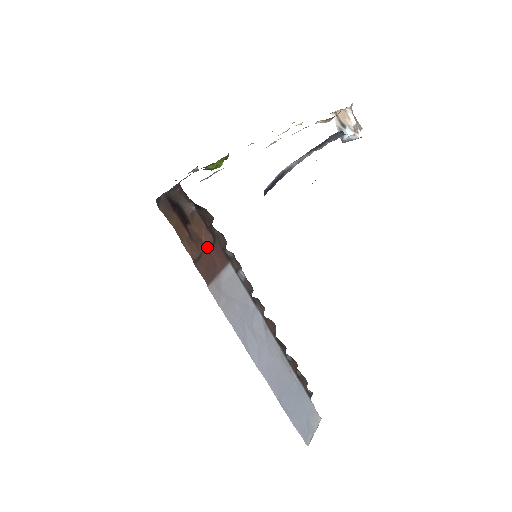
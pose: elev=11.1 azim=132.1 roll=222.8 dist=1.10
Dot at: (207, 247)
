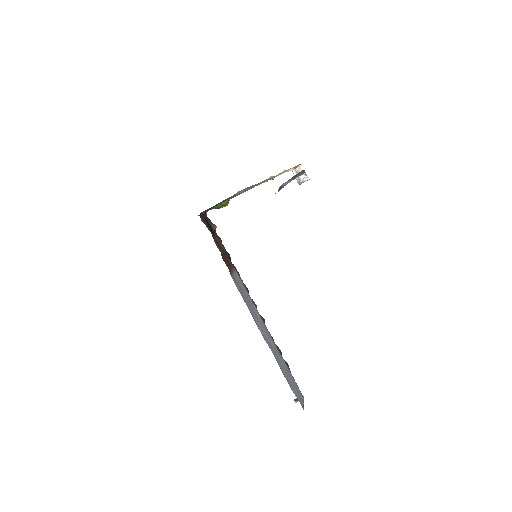
Dot at: (224, 253)
